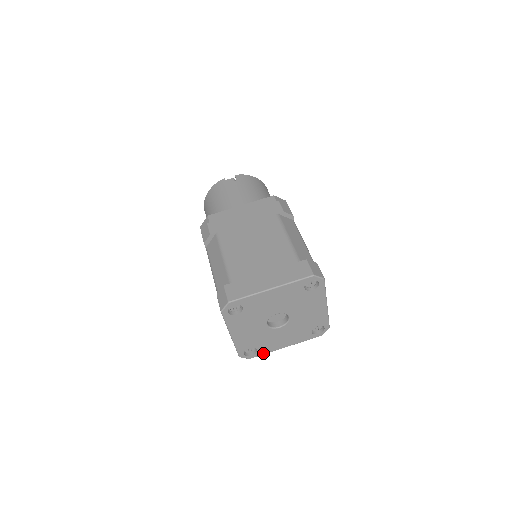
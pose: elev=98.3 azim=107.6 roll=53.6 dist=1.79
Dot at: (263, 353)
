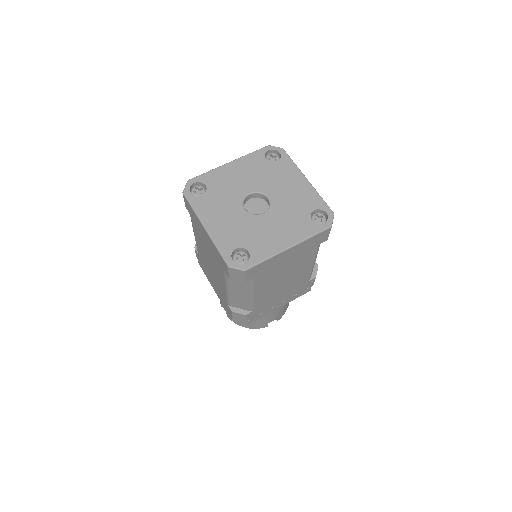
Dot at: (260, 259)
